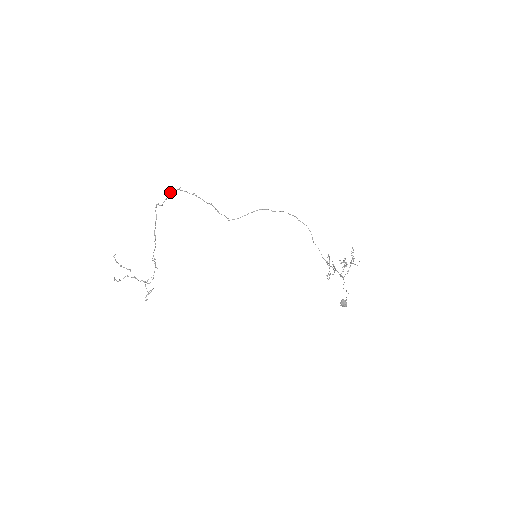
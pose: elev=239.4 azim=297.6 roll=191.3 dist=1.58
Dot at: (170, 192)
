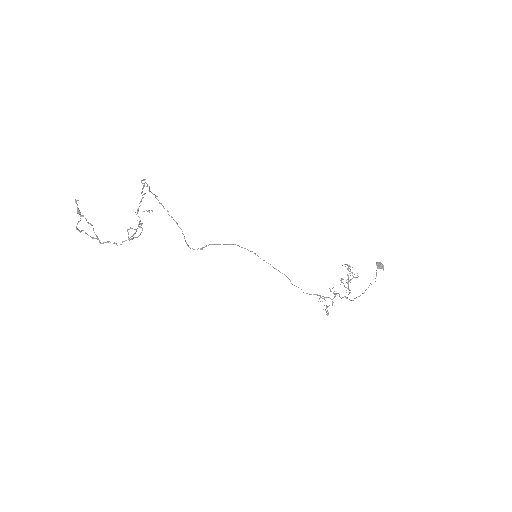
Dot at: (149, 190)
